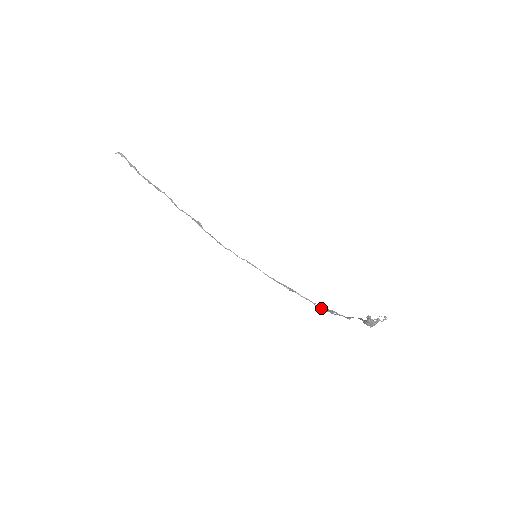
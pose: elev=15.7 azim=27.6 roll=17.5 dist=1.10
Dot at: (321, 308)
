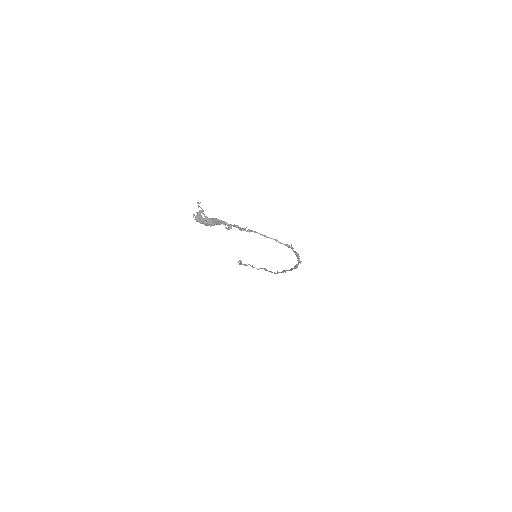
Dot at: (297, 260)
